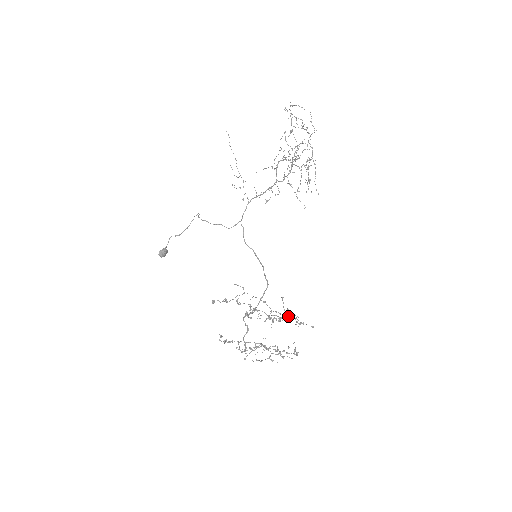
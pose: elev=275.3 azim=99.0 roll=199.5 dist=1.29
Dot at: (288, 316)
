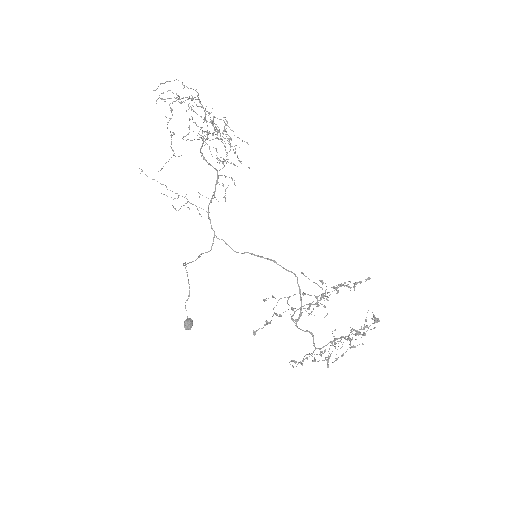
Dot at: (335, 288)
